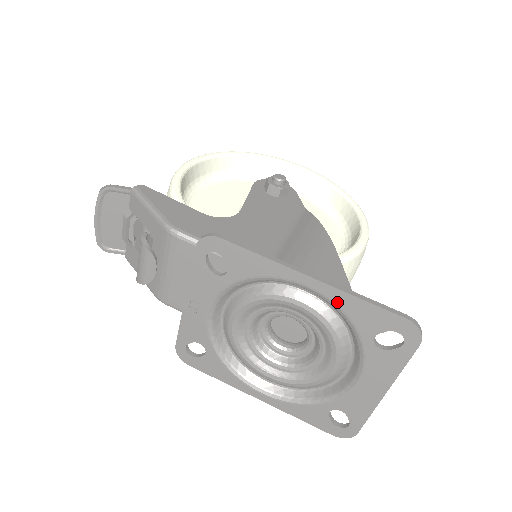
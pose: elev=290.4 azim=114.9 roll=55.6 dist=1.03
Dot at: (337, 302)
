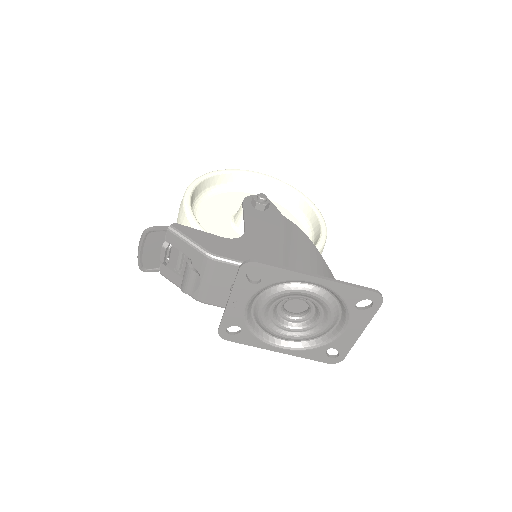
Dot at: (333, 289)
